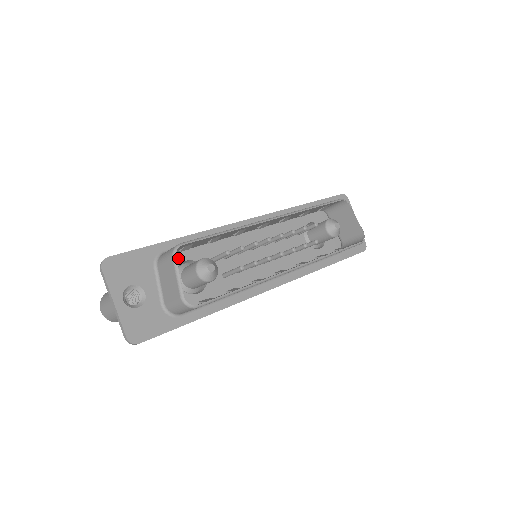
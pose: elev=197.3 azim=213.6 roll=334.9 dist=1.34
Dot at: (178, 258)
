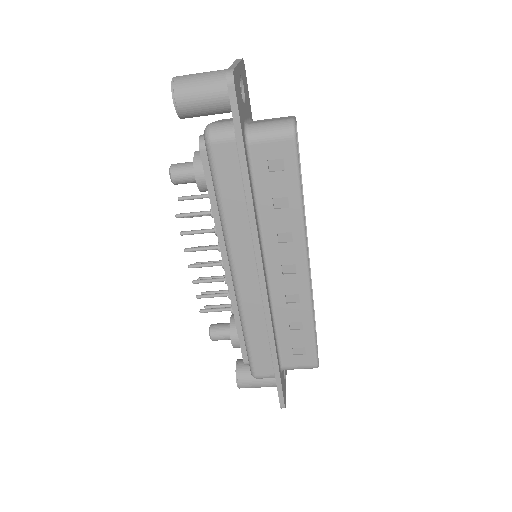
Dot at: occluded
